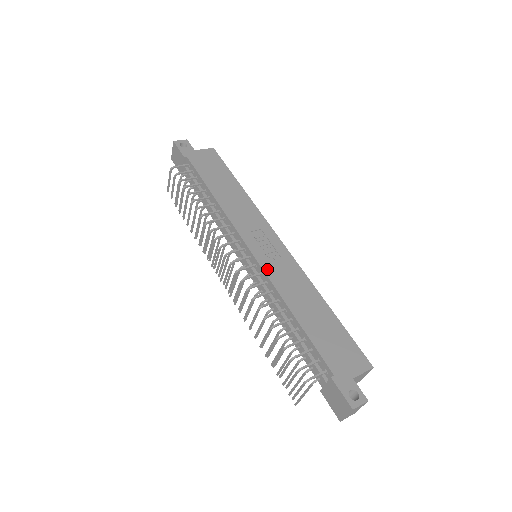
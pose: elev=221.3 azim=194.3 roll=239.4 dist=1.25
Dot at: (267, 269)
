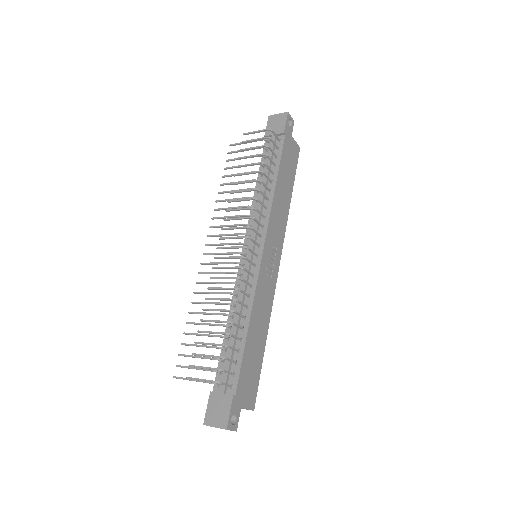
Dot at: (260, 278)
